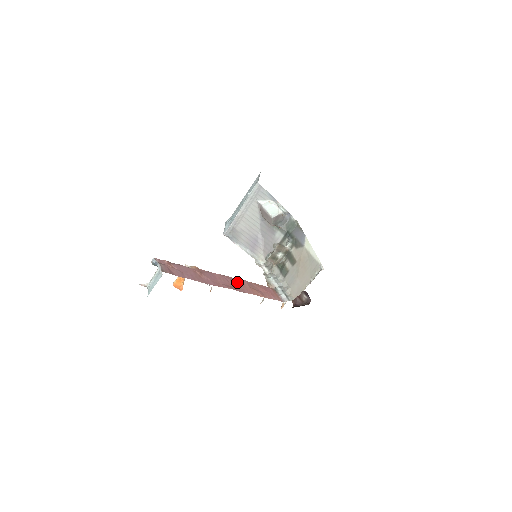
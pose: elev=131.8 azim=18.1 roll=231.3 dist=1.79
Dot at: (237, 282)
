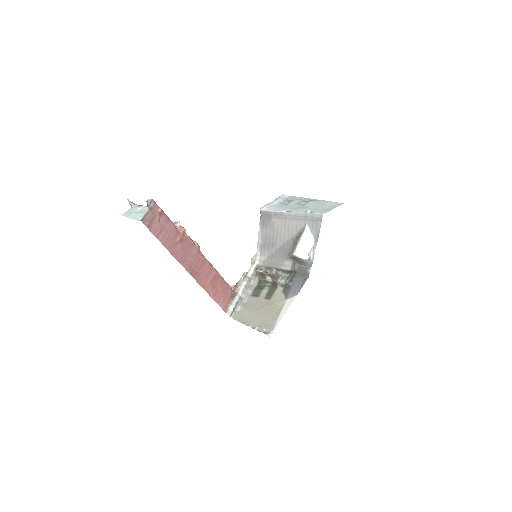
Dot at: (206, 269)
